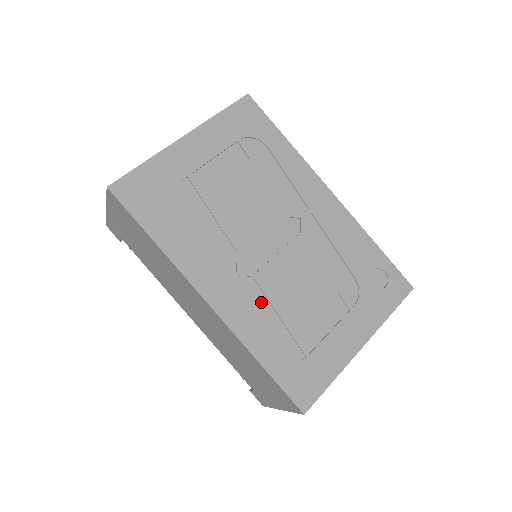
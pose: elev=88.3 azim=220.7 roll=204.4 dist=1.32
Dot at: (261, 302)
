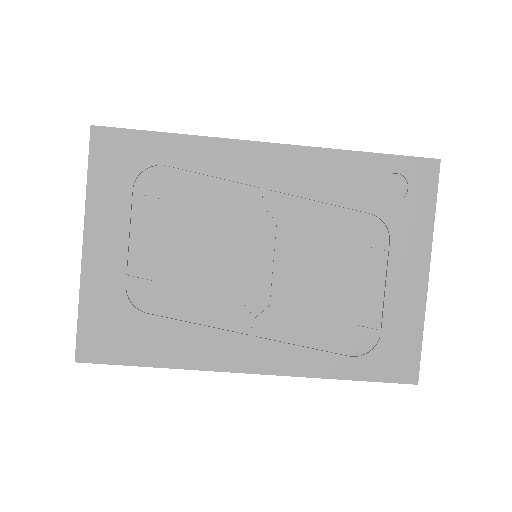
Dot at: (298, 326)
